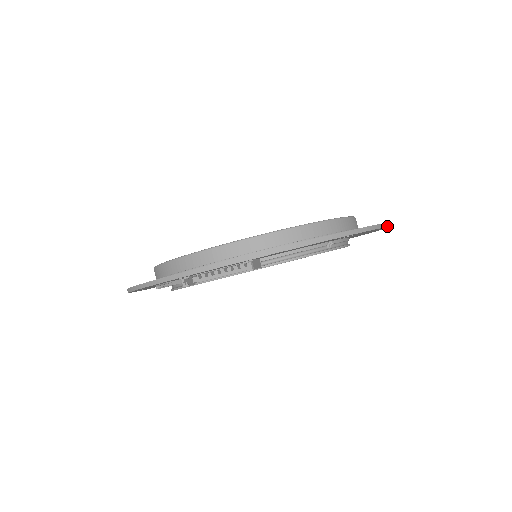
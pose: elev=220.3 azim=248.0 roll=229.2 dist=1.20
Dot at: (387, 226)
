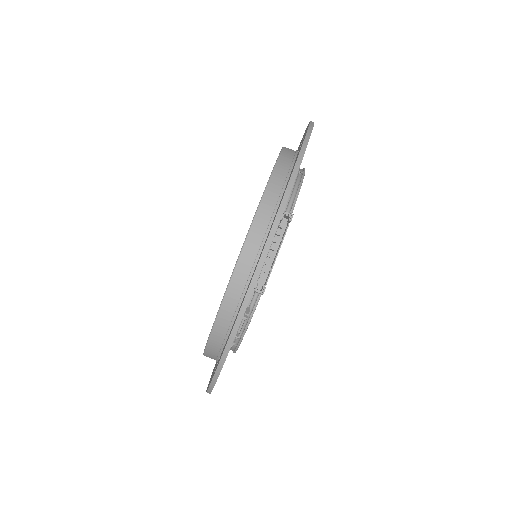
Dot at: occluded
